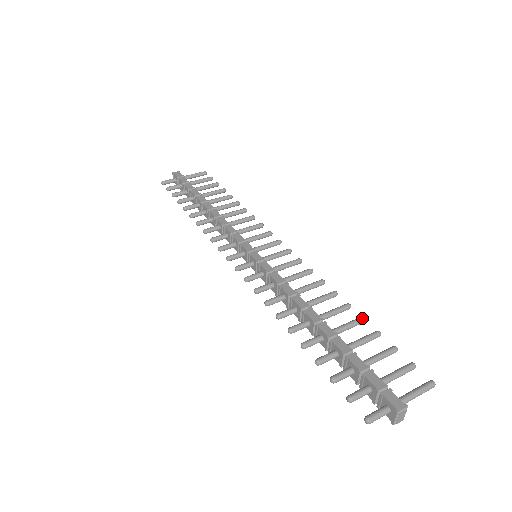
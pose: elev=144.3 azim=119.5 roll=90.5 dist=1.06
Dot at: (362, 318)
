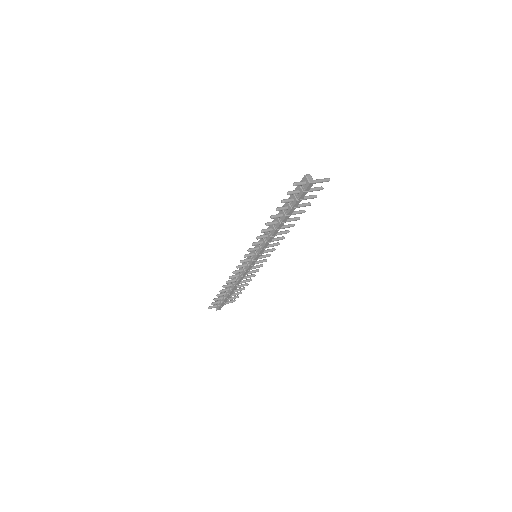
Dot at: (302, 210)
